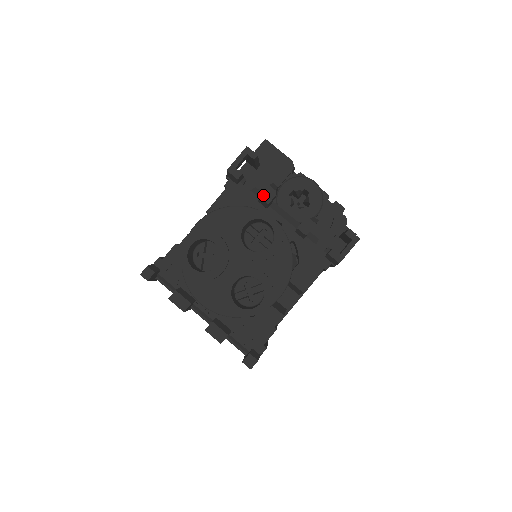
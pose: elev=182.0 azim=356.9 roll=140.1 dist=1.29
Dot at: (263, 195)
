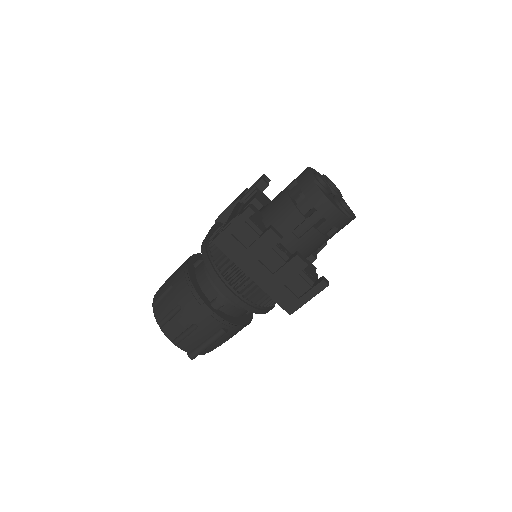
Dot at: occluded
